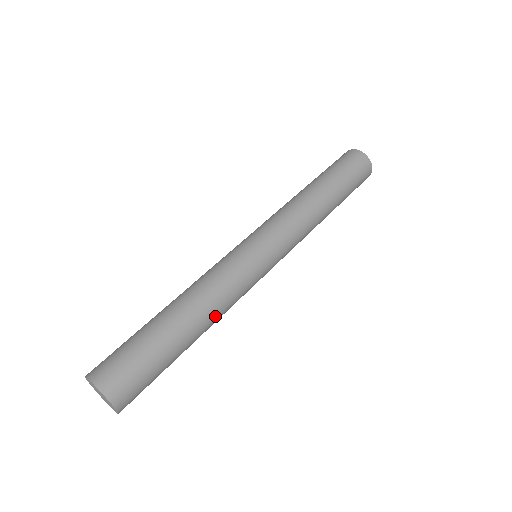
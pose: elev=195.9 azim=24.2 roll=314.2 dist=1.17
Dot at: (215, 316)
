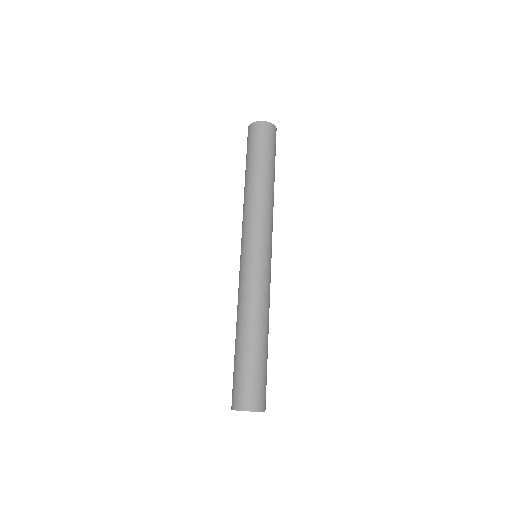
Dot at: (268, 317)
